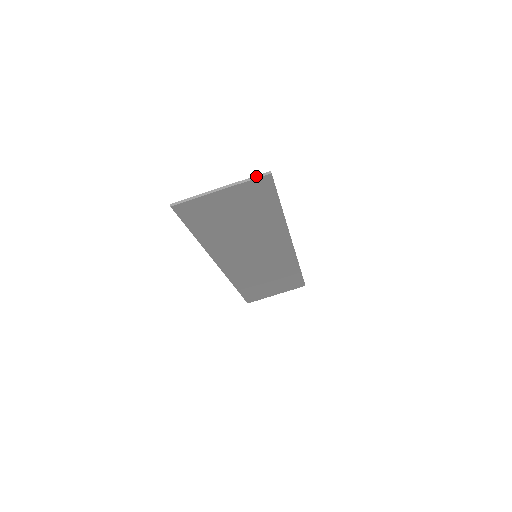
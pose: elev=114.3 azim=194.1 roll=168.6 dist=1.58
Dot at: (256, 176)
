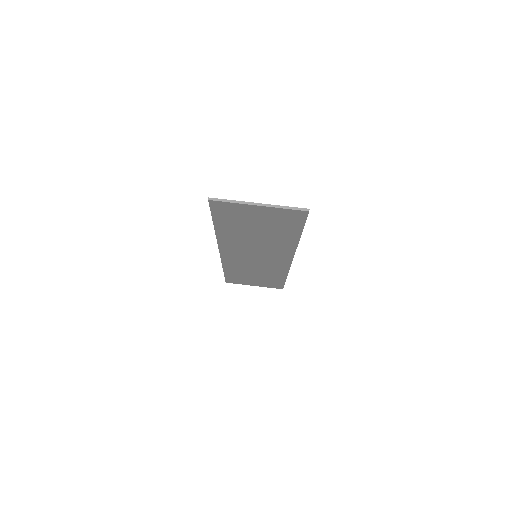
Dot at: (295, 207)
